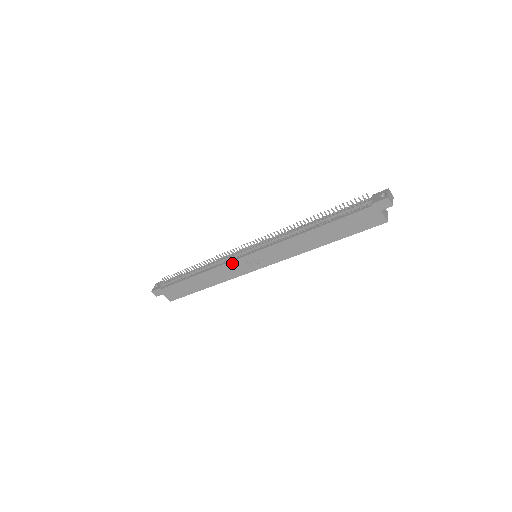
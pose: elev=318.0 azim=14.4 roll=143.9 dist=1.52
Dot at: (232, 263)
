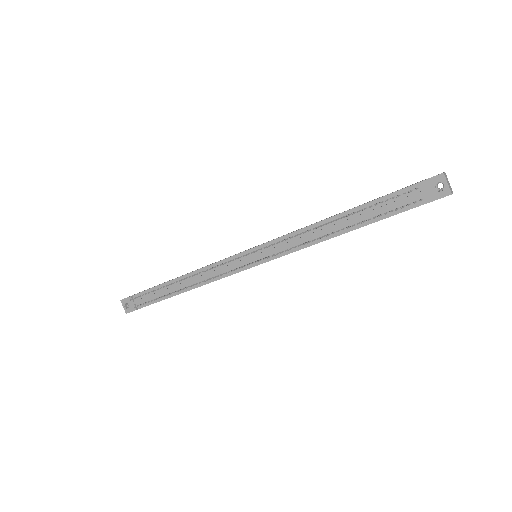
Dot at: occluded
